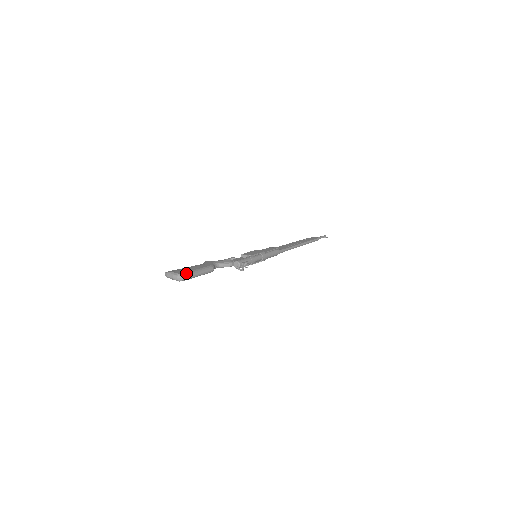
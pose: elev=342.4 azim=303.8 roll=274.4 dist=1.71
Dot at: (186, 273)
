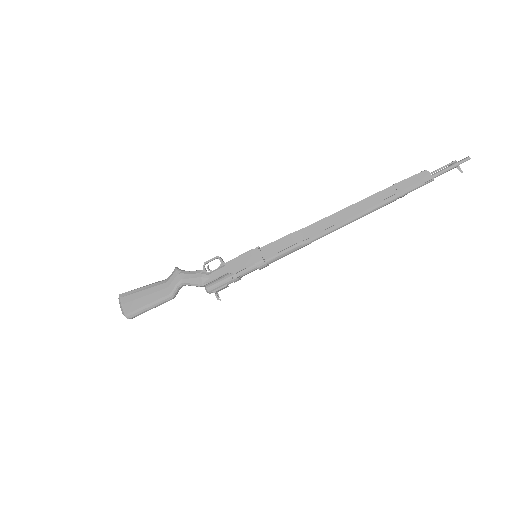
Dot at: (132, 314)
